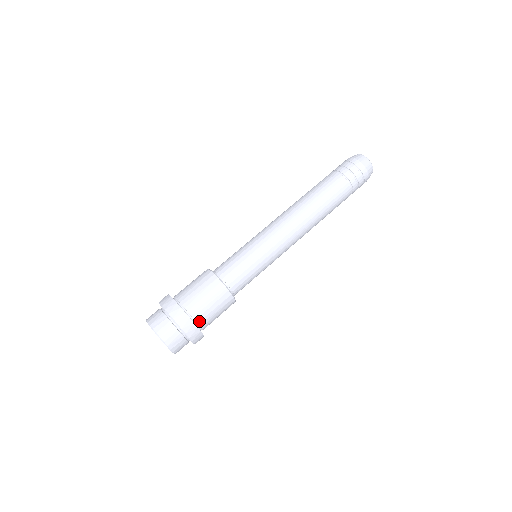
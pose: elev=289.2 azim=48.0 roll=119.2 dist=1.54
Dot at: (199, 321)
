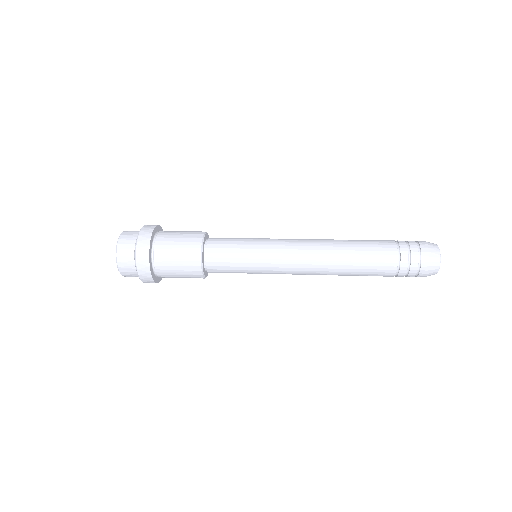
Dot at: (157, 252)
